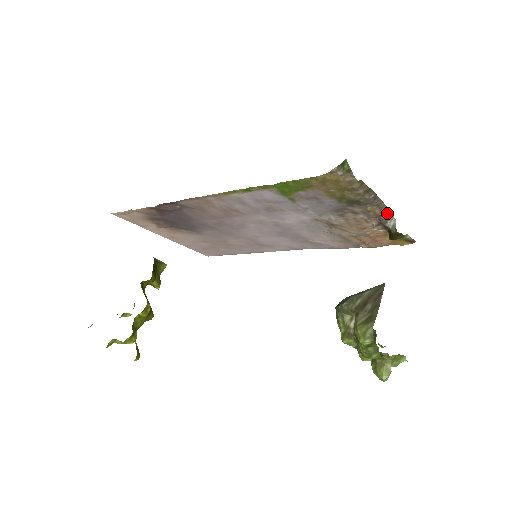
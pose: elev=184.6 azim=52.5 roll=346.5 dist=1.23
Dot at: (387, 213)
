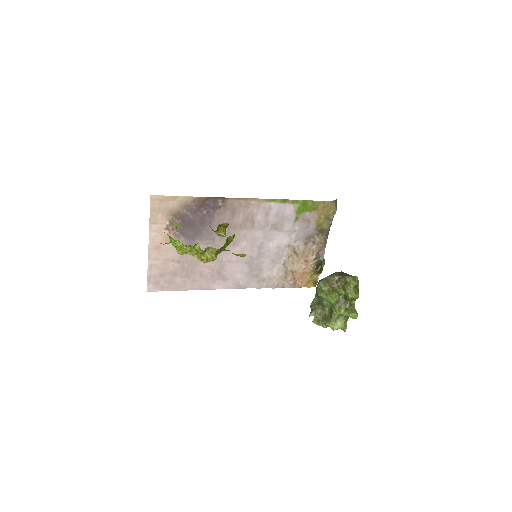
Dot at: (324, 250)
